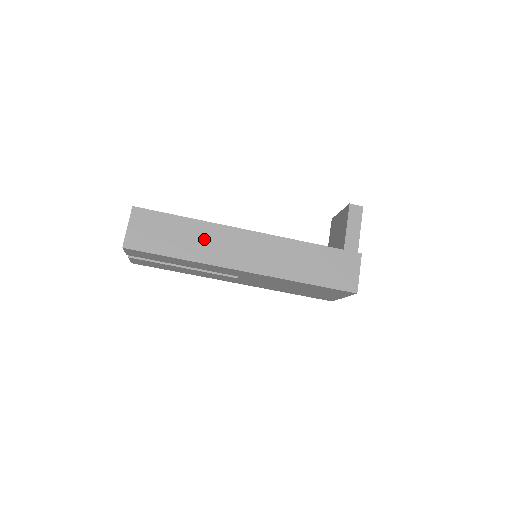
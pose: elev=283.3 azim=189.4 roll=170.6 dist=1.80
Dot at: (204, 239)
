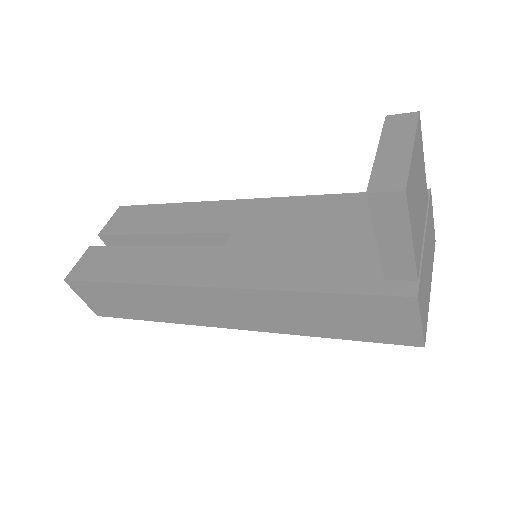
Dot at: (159, 302)
